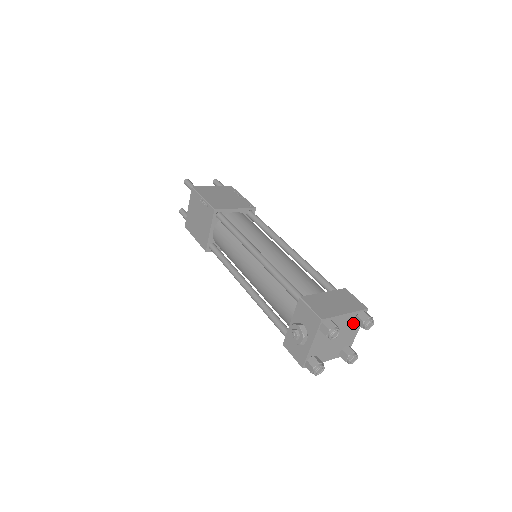
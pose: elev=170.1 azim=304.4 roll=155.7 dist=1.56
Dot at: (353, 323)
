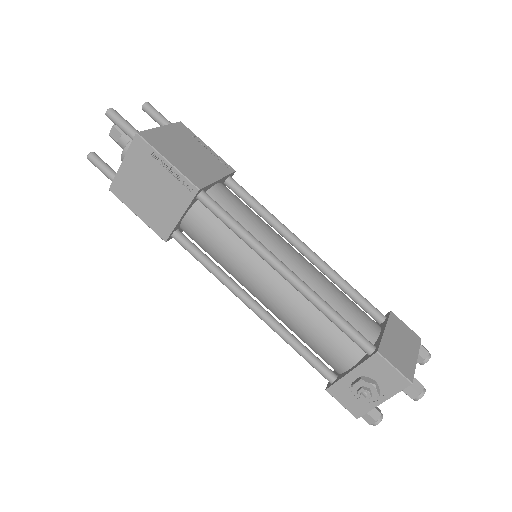
Dot at: occluded
